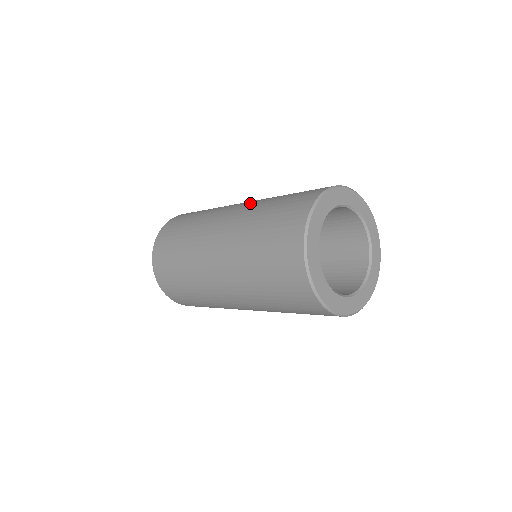
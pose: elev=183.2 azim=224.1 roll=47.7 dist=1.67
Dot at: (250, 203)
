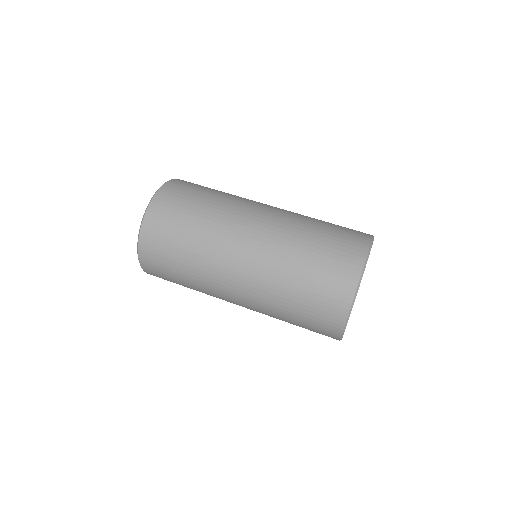
Dot at: (267, 249)
